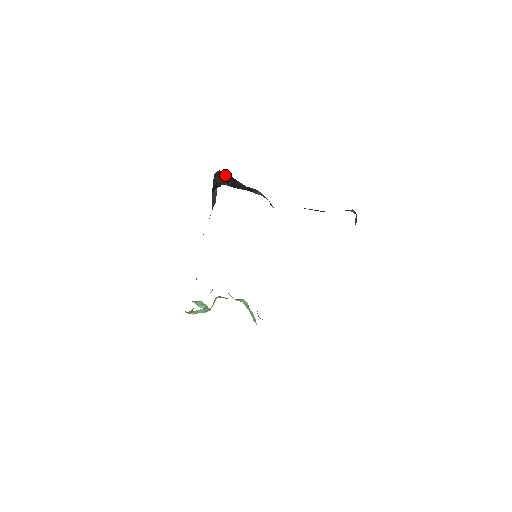
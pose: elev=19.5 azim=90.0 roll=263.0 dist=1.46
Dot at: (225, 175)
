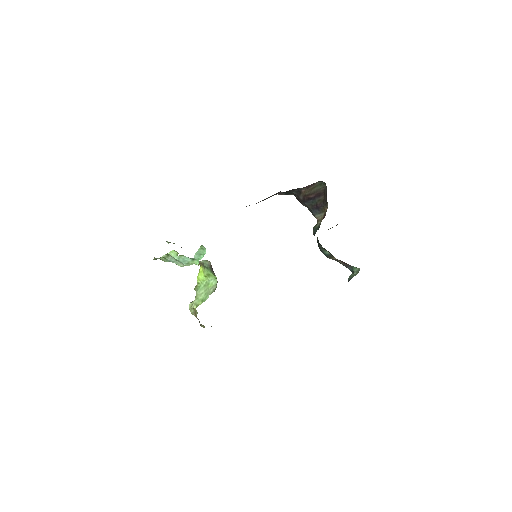
Dot at: (320, 188)
